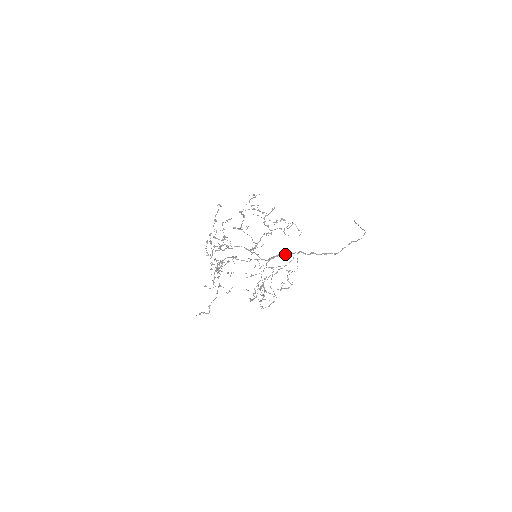
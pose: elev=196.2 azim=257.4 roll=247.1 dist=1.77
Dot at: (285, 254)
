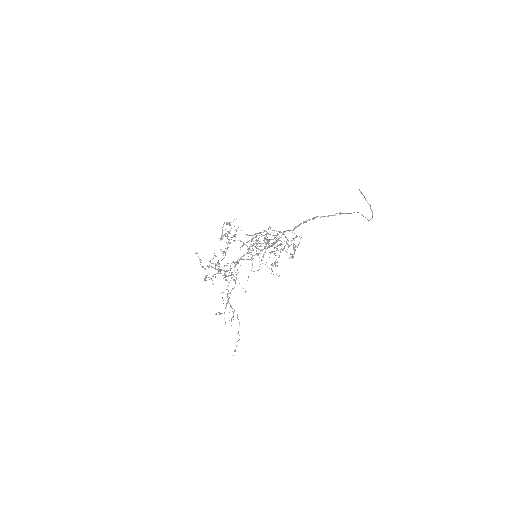
Dot at: occluded
